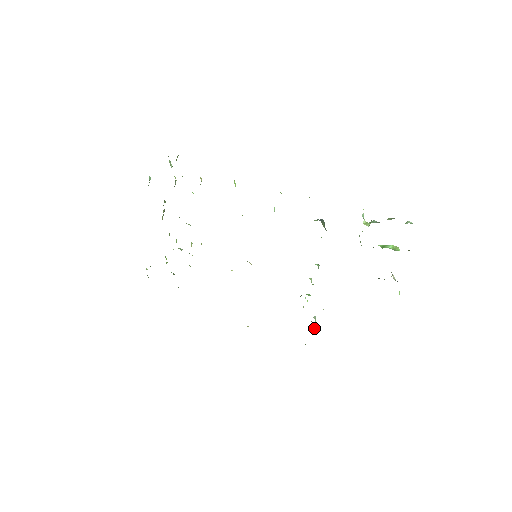
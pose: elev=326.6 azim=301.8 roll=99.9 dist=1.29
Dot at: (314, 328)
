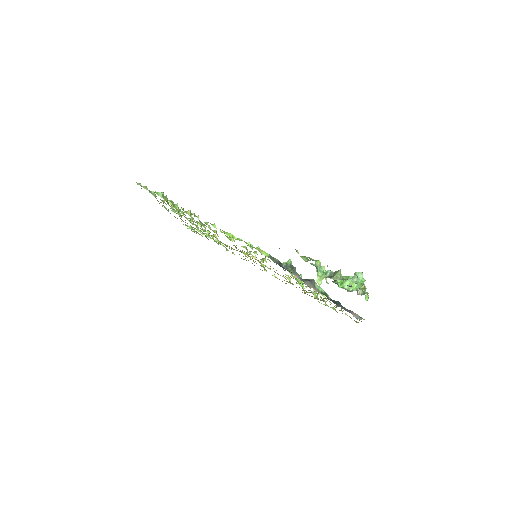
Dot at: (315, 297)
